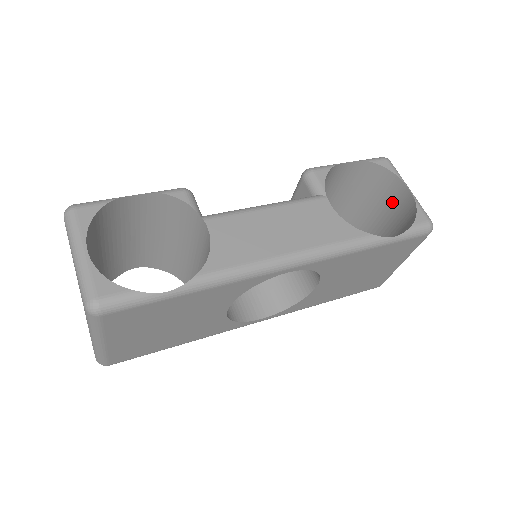
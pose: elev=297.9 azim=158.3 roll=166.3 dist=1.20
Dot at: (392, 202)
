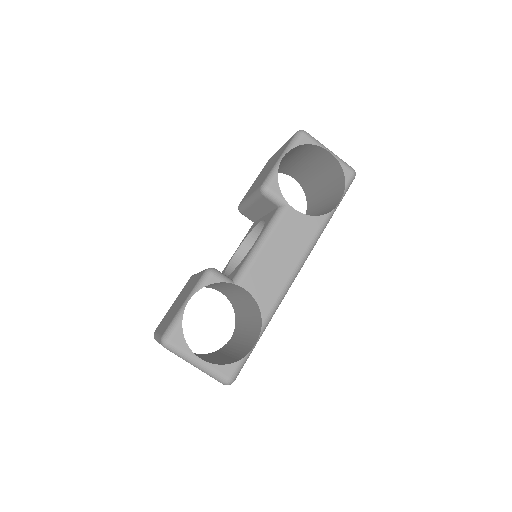
Dot at: (317, 157)
